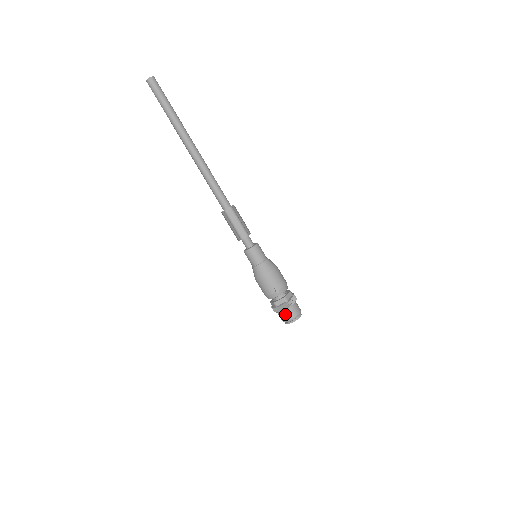
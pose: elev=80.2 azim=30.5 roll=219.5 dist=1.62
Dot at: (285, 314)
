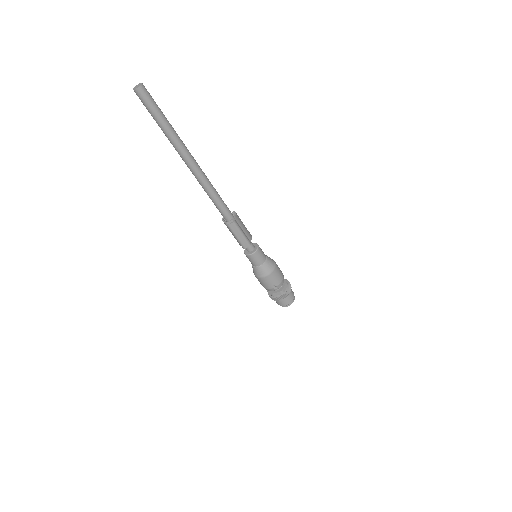
Dot at: (280, 302)
